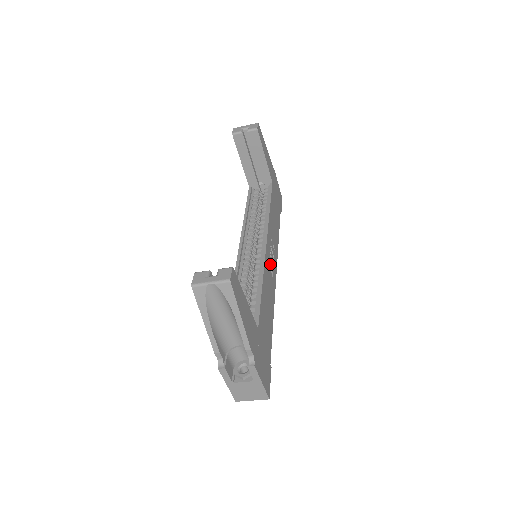
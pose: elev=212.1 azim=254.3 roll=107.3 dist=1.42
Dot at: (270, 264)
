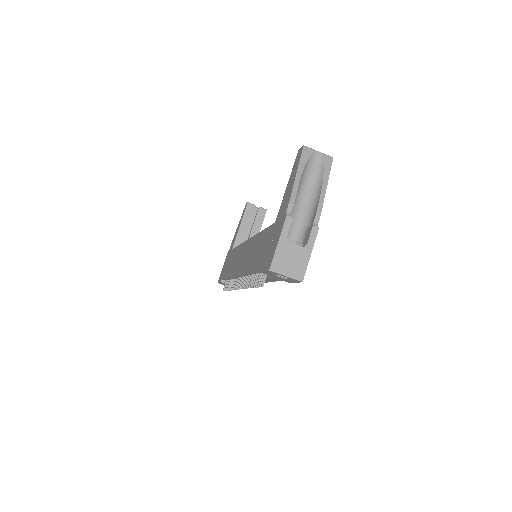
Dot at: occluded
